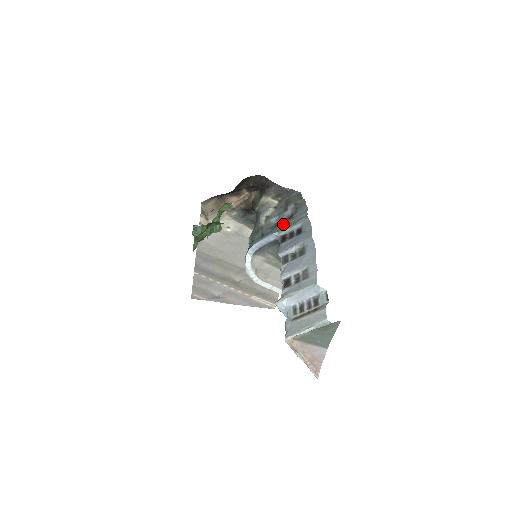
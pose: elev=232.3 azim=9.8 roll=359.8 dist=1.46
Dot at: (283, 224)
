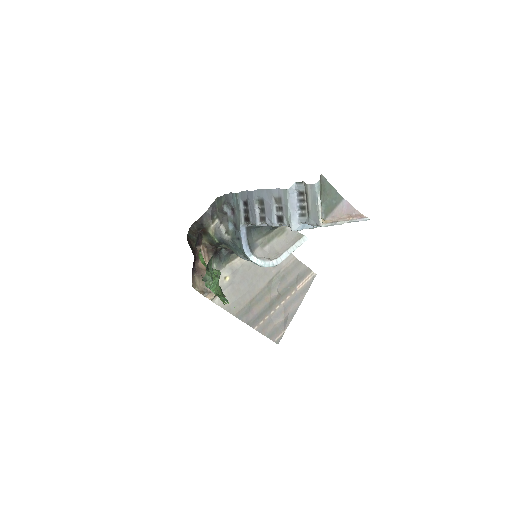
Dot at: (236, 218)
